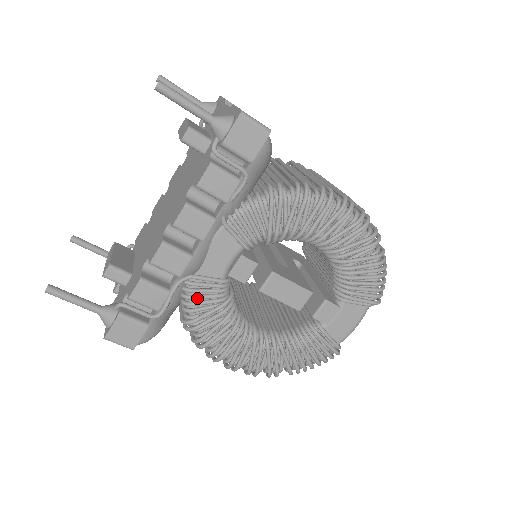
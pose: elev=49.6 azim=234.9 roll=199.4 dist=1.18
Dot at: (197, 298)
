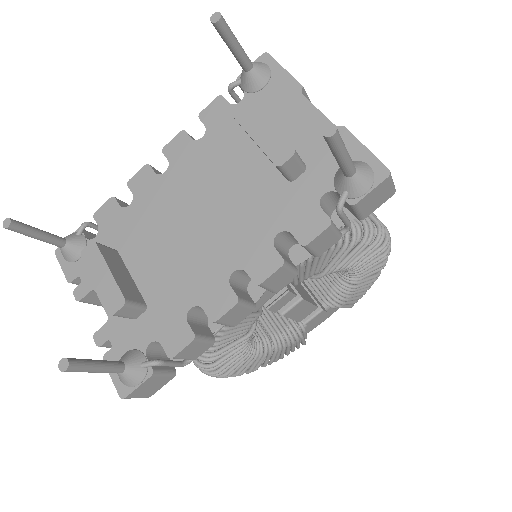
Dot at: (229, 334)
